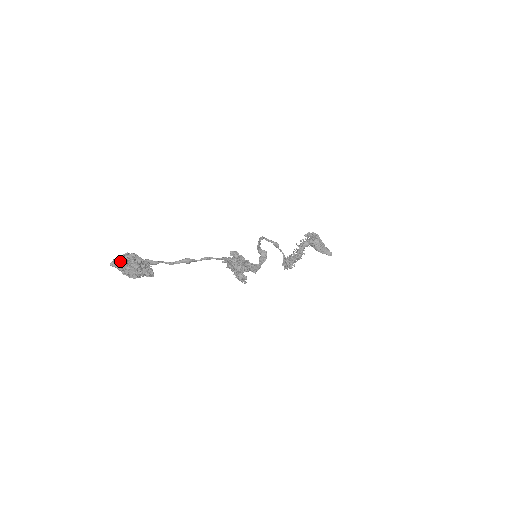
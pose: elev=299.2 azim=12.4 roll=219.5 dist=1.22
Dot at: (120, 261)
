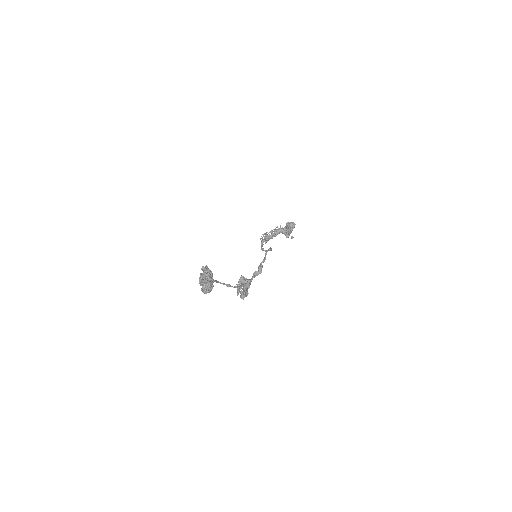
Dot at: (203, 269)
